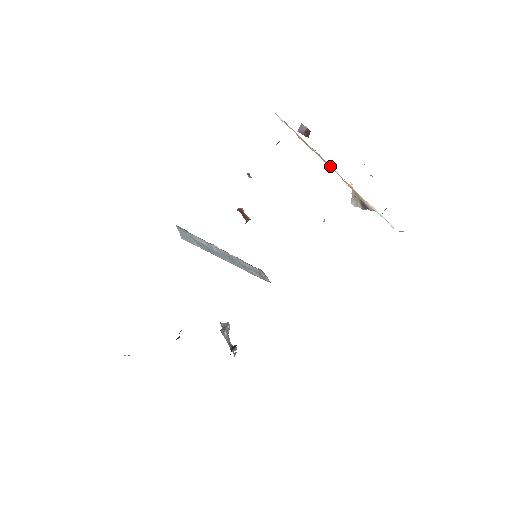
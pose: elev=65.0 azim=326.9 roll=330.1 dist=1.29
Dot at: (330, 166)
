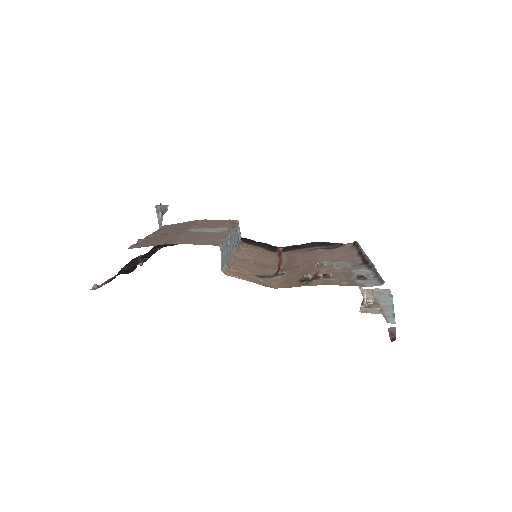
Dot at: occluded
